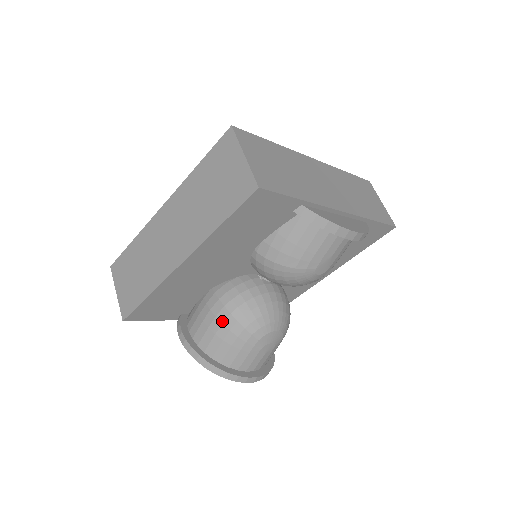
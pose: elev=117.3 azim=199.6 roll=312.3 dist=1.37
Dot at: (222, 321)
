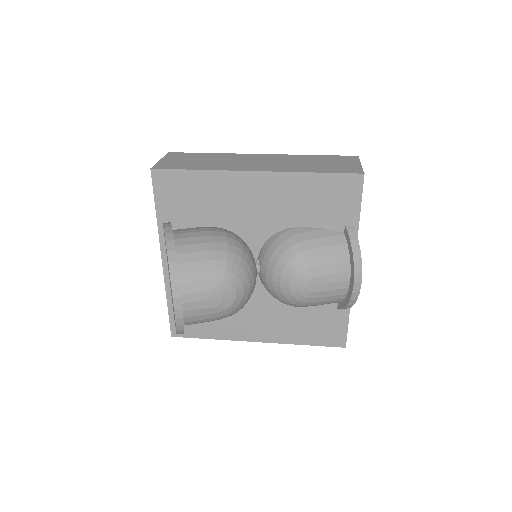
Dot at: (216, 241)
